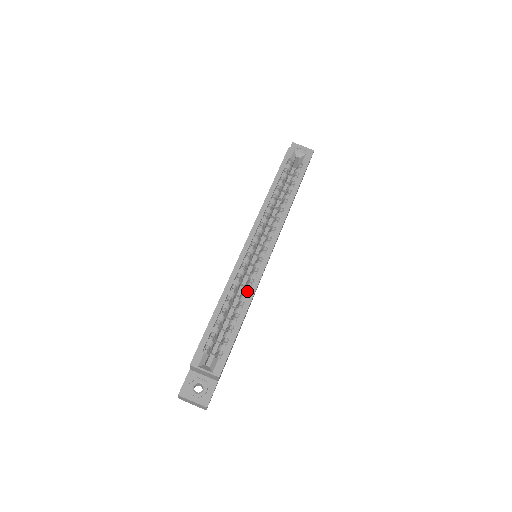
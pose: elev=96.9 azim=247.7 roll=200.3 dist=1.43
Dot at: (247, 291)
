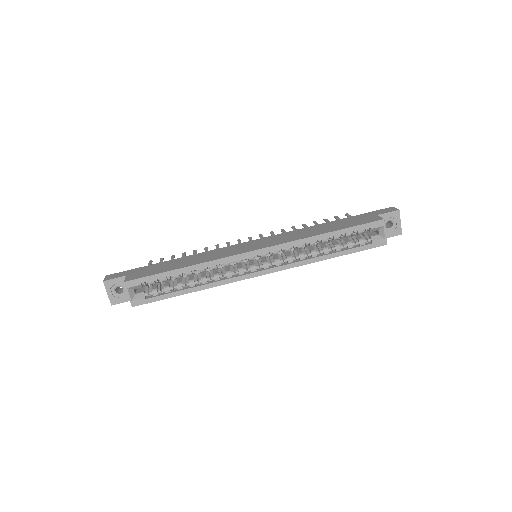
Dot at: (214, 279)
